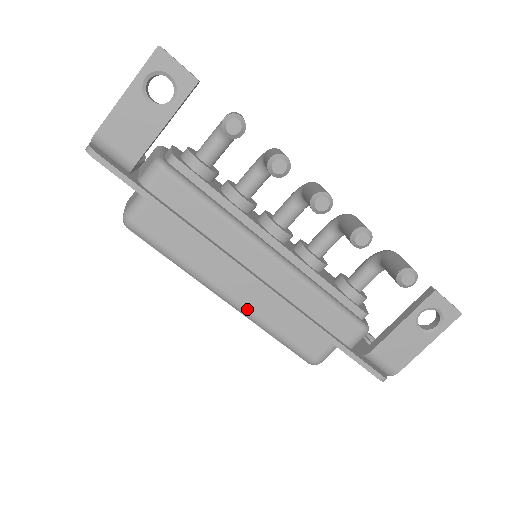
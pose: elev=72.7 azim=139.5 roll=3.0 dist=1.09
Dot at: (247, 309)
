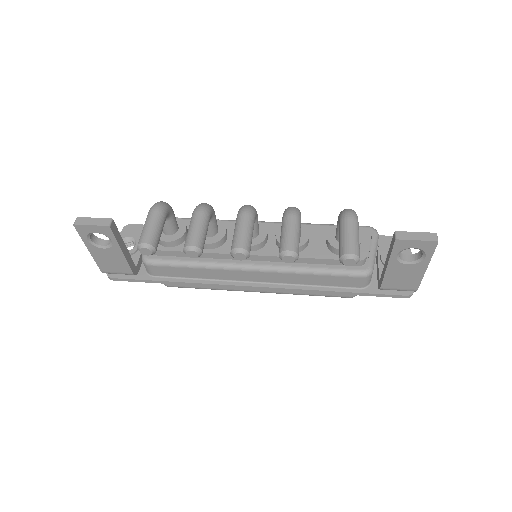
Dot at: (274, 292)
